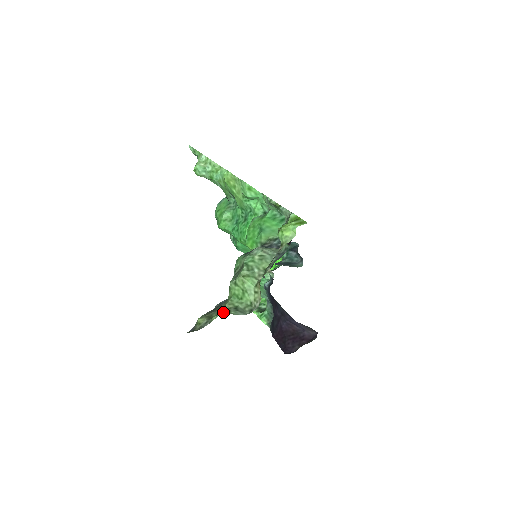
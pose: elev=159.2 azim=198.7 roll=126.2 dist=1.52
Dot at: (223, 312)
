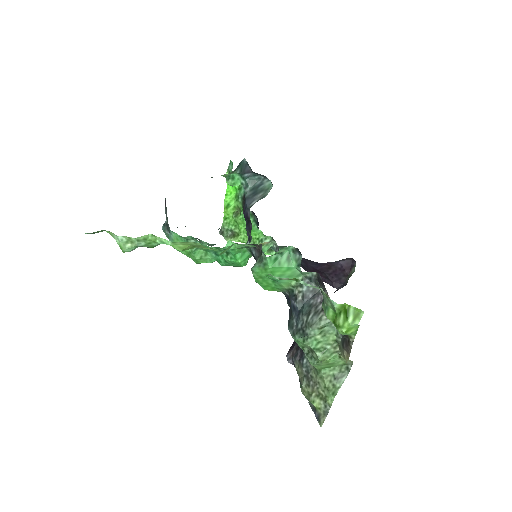
Dot at: (332, 393)
